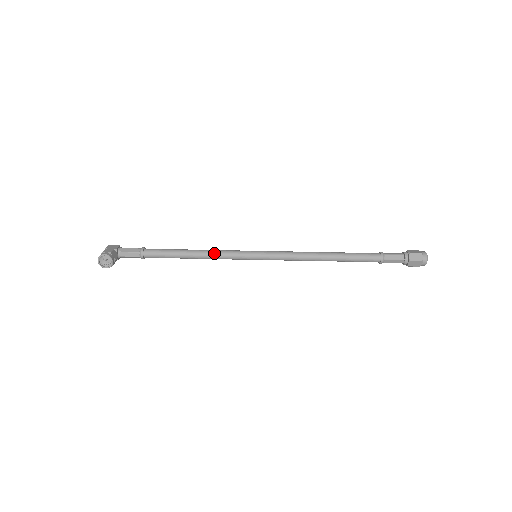
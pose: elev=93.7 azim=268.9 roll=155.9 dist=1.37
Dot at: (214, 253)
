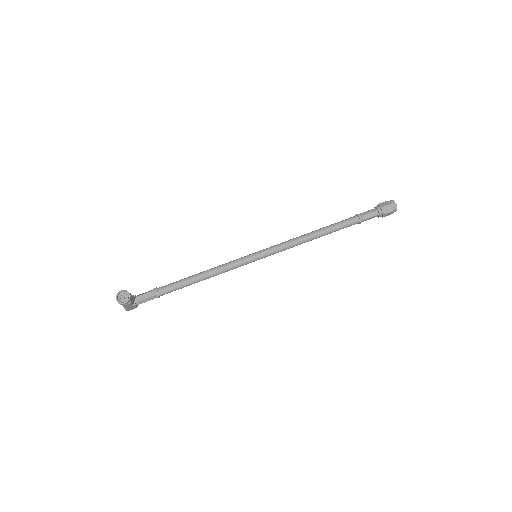
Dot at: (219, 266)
